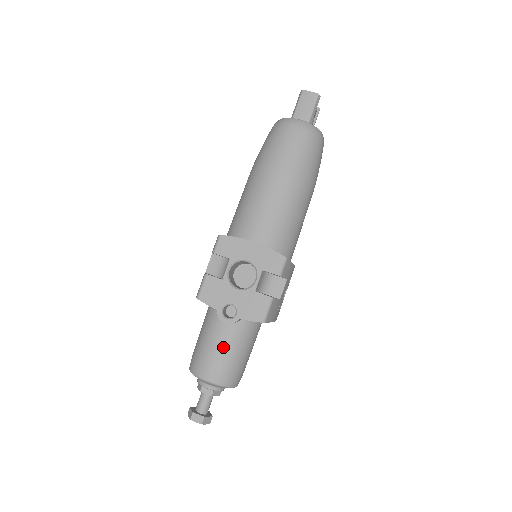
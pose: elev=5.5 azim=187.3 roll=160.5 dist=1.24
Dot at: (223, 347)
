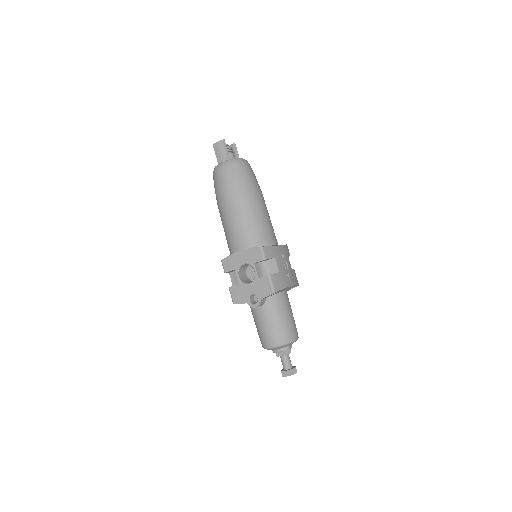
Dot at: (267, 322)
